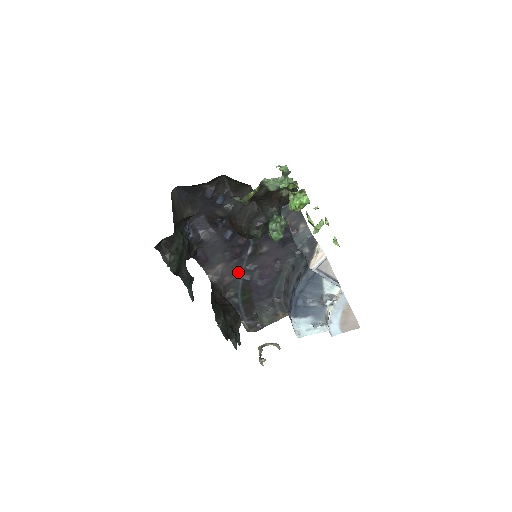
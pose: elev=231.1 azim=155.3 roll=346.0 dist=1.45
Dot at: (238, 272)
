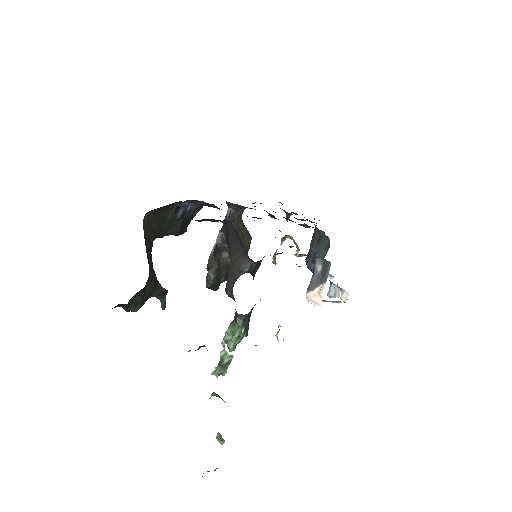
Dot at: occluded
